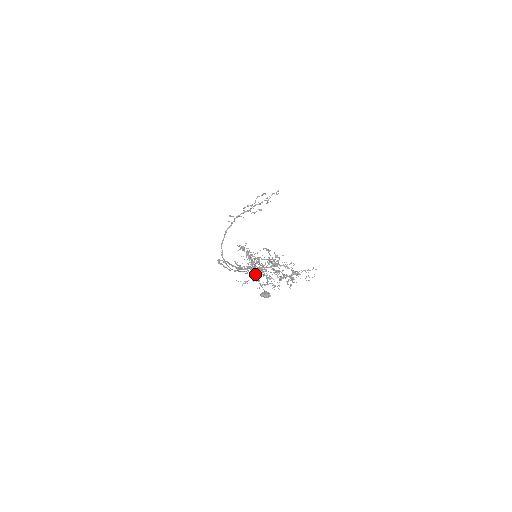
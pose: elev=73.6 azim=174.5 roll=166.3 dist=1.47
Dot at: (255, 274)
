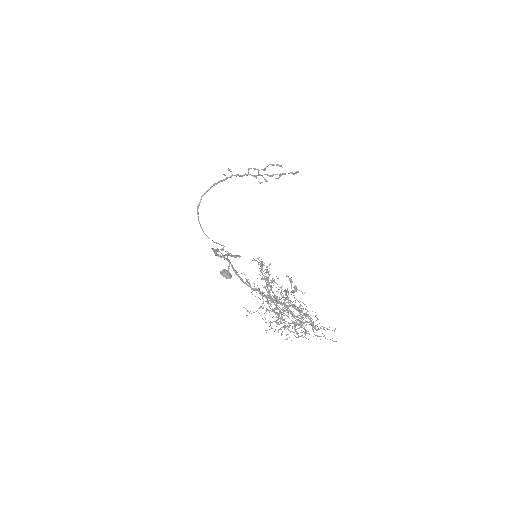
Dot at: (268, 310)
